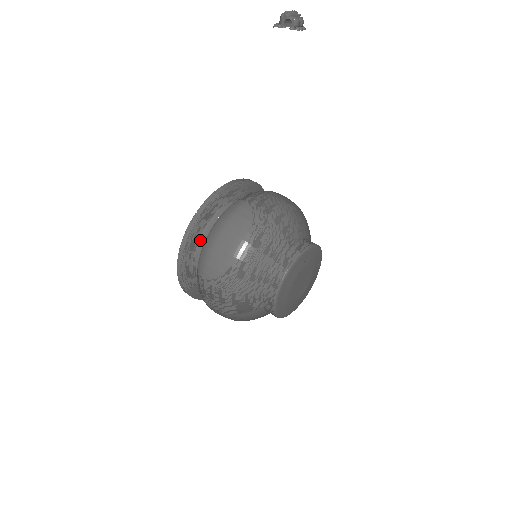
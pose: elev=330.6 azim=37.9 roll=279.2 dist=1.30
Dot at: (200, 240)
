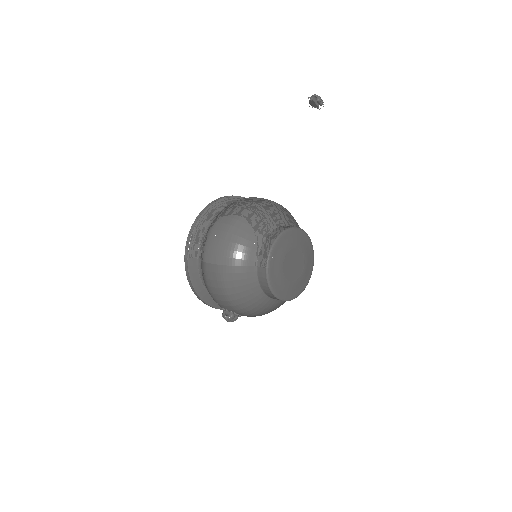
Dot at: (217, 214)
